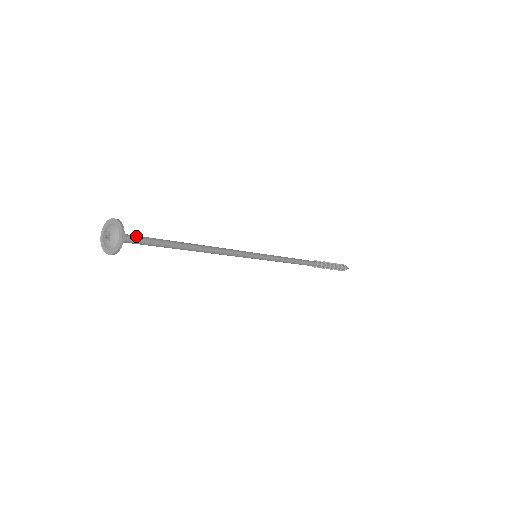
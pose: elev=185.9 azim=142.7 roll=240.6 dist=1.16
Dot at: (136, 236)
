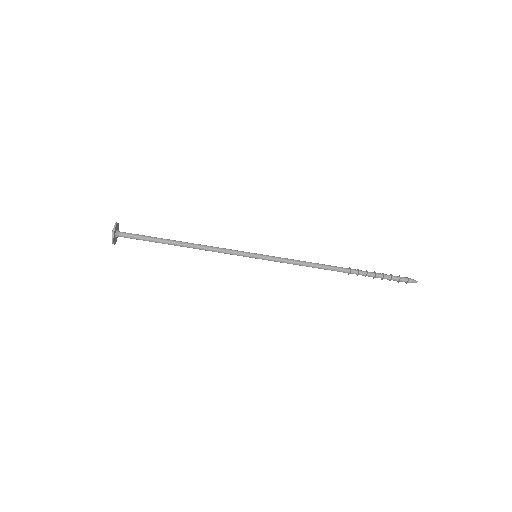
Dot at: (132, 234)
